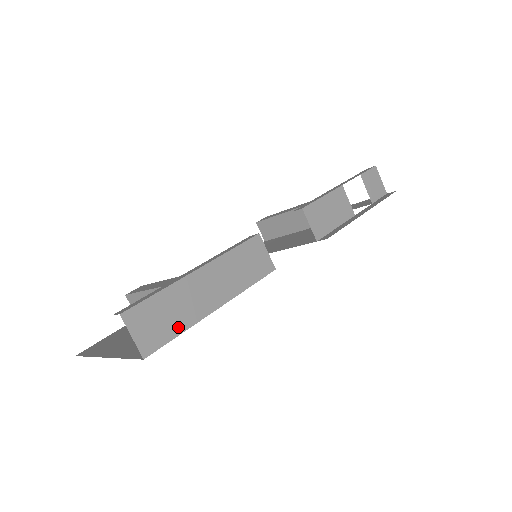
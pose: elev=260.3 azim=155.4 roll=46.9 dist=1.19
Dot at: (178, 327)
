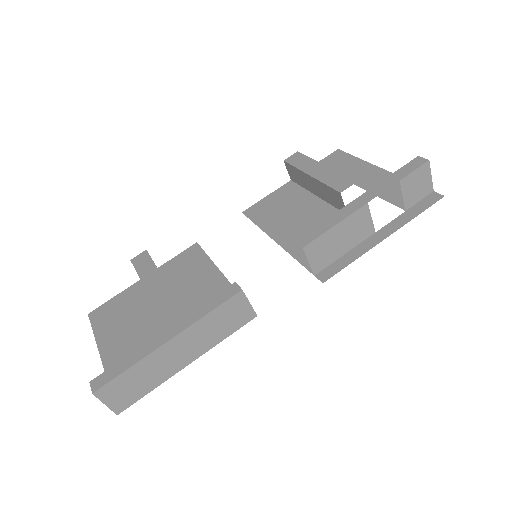
Dot at: (149, 387)
